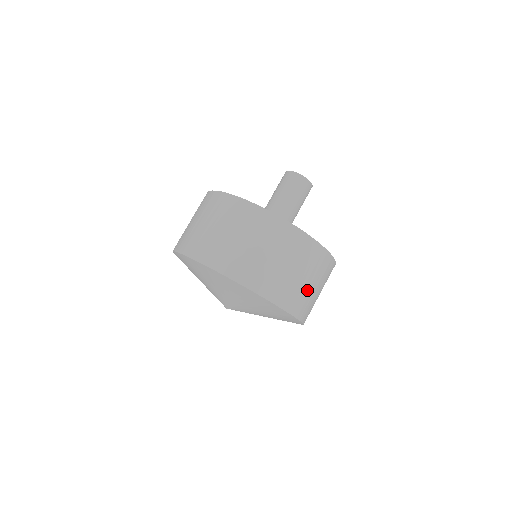
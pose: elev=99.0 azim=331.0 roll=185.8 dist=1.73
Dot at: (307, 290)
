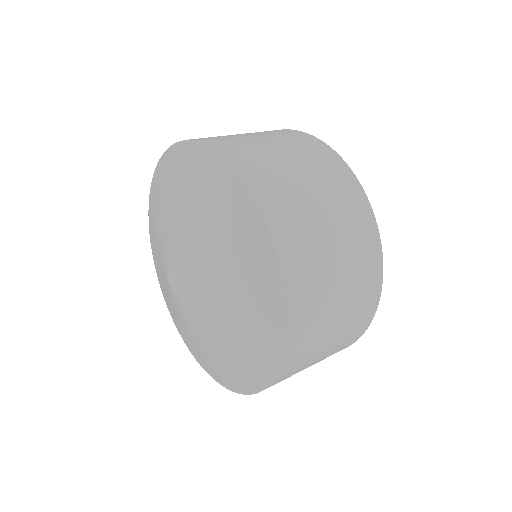
Dot at: (248, 140)
